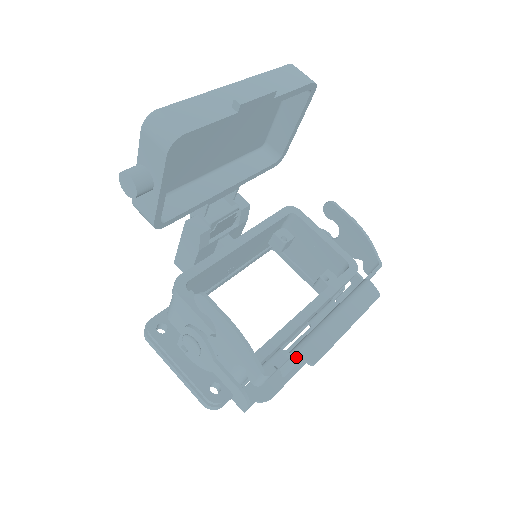
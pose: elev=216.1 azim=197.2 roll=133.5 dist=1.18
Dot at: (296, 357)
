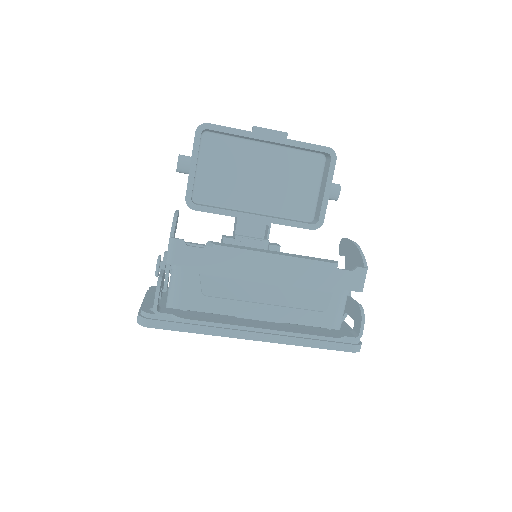
Dot at: (226, 286)
